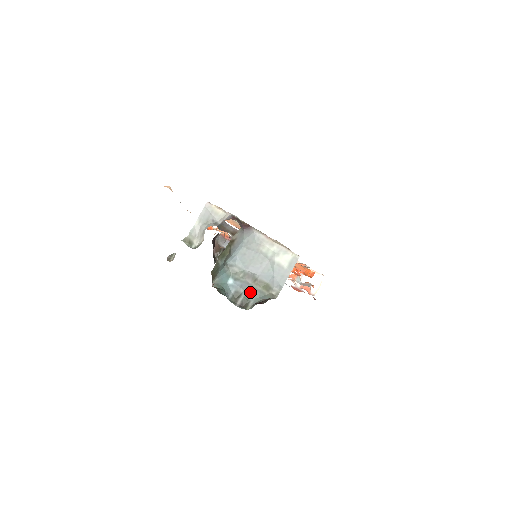
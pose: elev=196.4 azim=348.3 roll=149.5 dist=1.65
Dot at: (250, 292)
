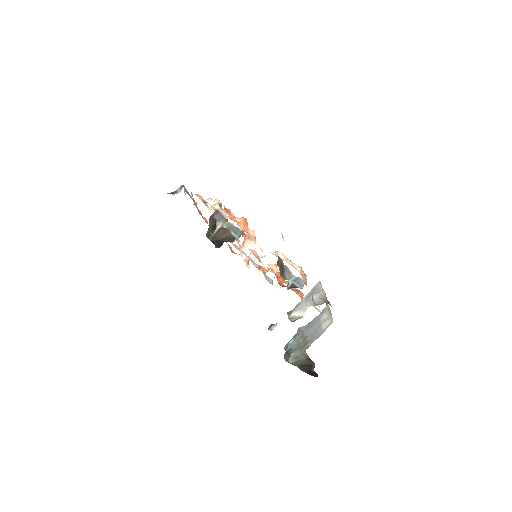
Dot at: (297, 349)
